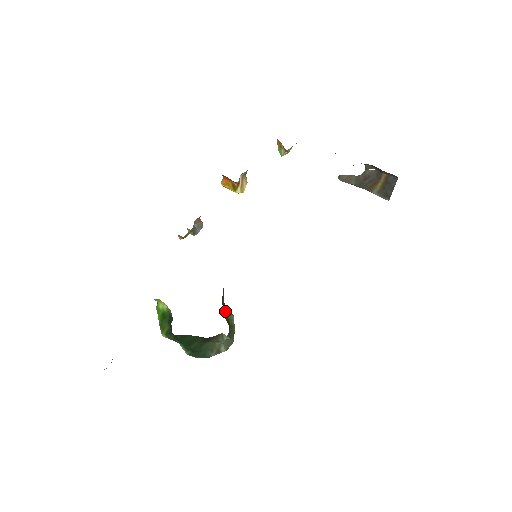
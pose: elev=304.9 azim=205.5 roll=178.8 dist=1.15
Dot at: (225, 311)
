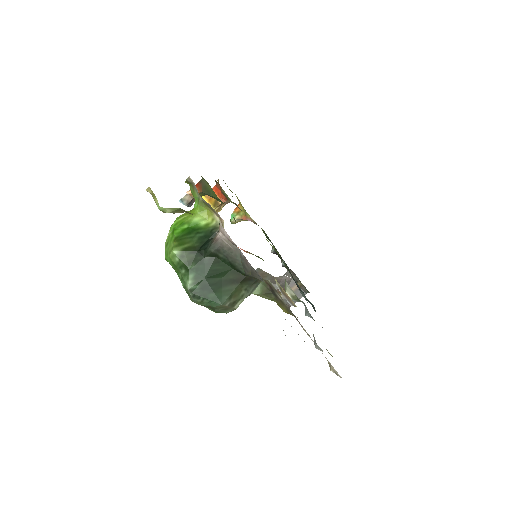
Dot at: occluded
